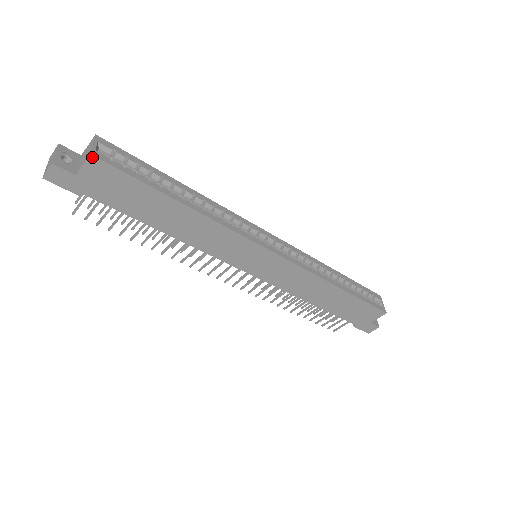
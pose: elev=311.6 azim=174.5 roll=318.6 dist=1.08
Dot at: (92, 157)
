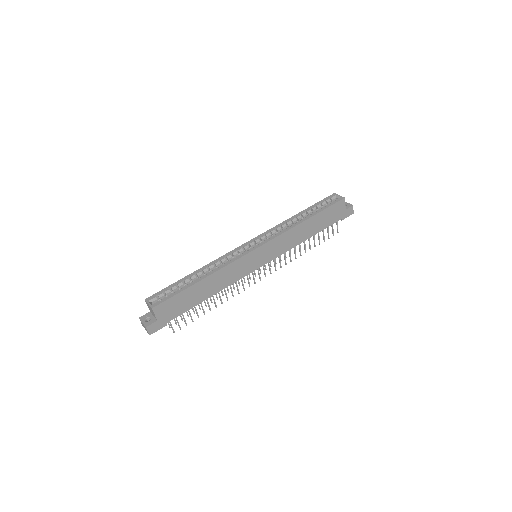
Dot at: (153, 309)
